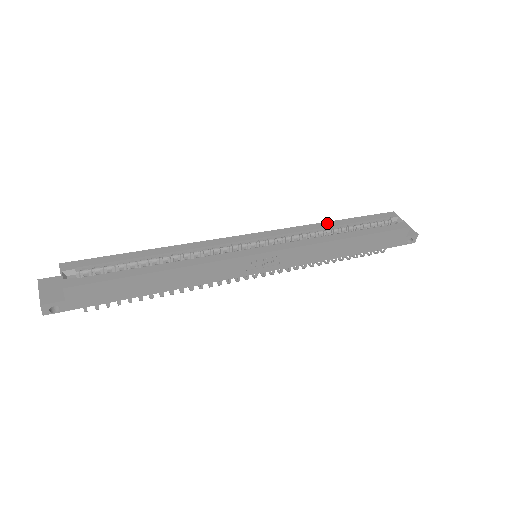
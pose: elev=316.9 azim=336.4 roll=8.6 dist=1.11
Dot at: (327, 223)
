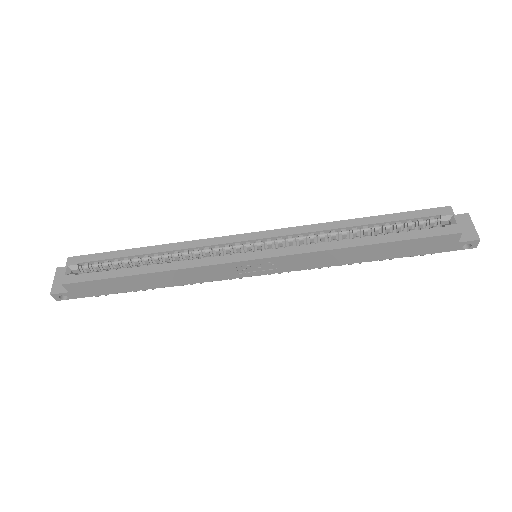
Dot at: (347, 222)
